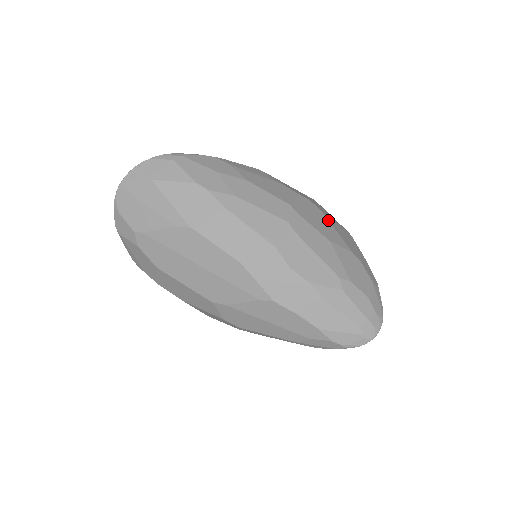
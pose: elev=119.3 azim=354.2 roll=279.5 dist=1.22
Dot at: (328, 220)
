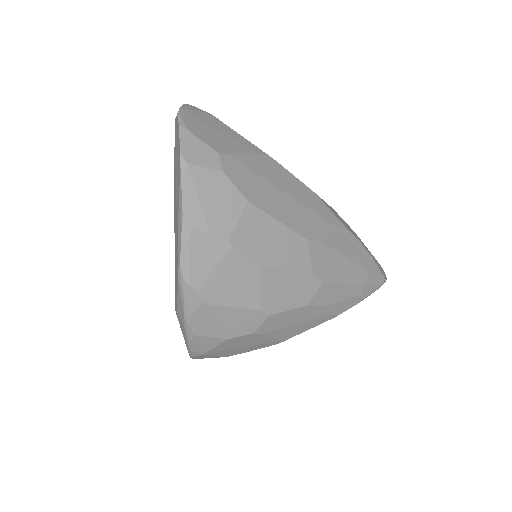
Dot at: occluded
